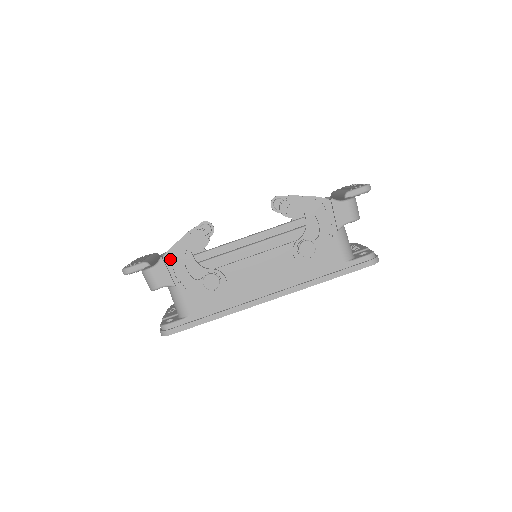
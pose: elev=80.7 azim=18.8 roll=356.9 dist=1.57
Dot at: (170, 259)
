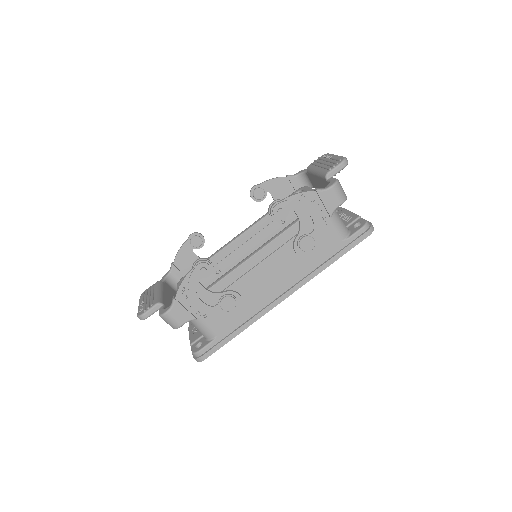
Dot at: (182, 297)
